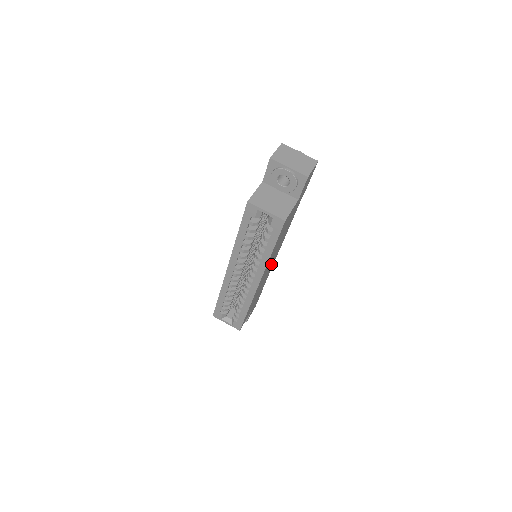
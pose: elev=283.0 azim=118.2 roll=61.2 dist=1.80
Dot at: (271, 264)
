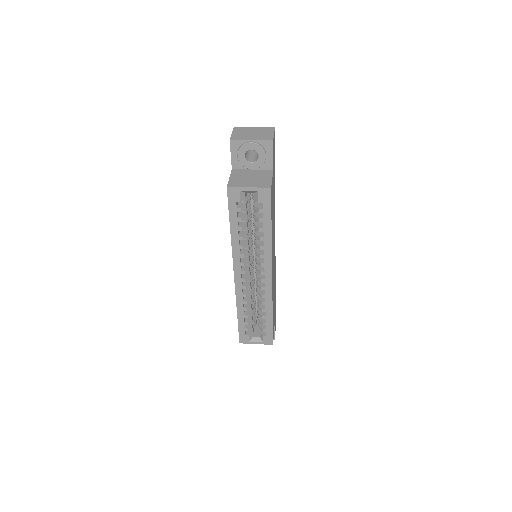
Dot at: (274, 258)
